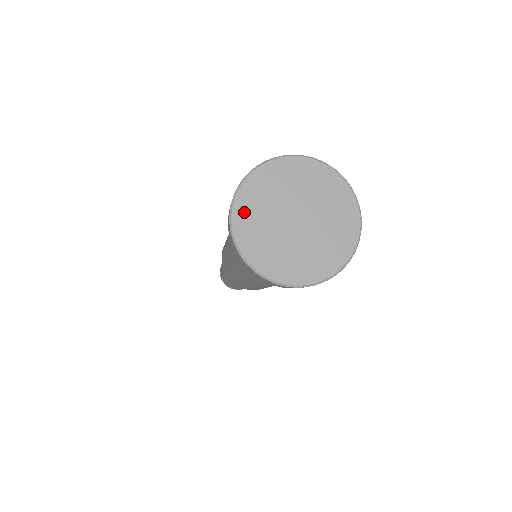
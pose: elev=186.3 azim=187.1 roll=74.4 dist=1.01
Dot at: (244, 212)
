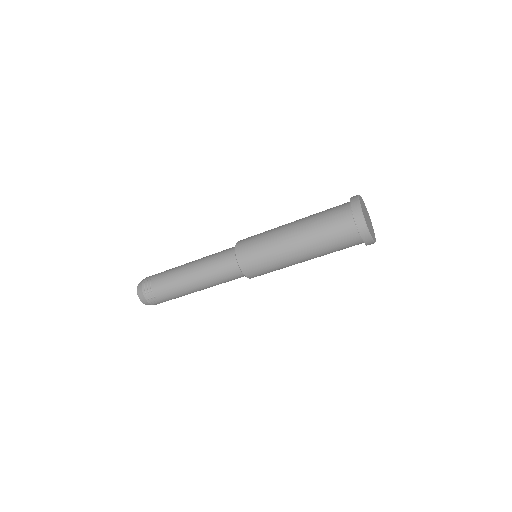
Dot at: (361, 201)
